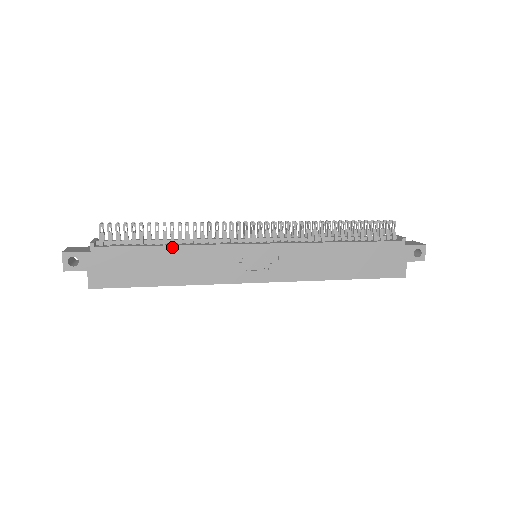
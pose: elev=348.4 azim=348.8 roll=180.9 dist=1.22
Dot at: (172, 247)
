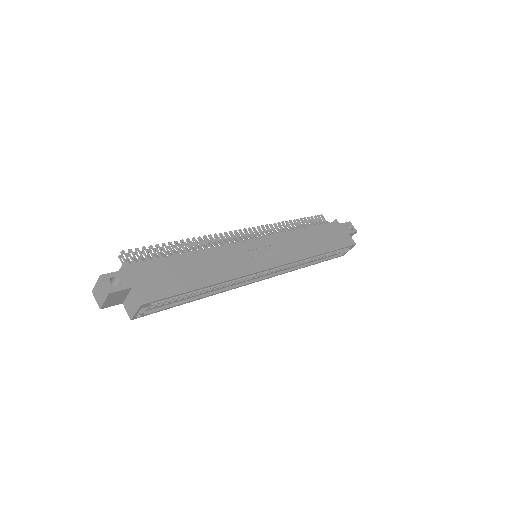
Dot at: (195, 252)
